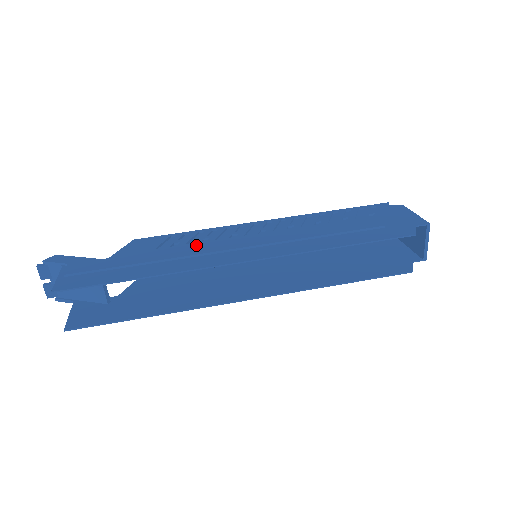
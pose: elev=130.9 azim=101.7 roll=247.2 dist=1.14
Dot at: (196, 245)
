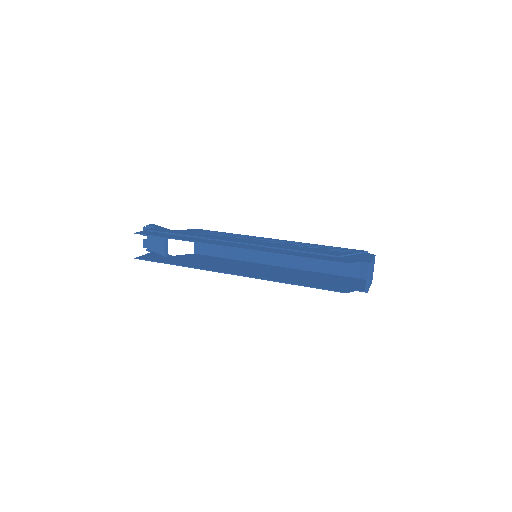
Dot at: (221, 237)
